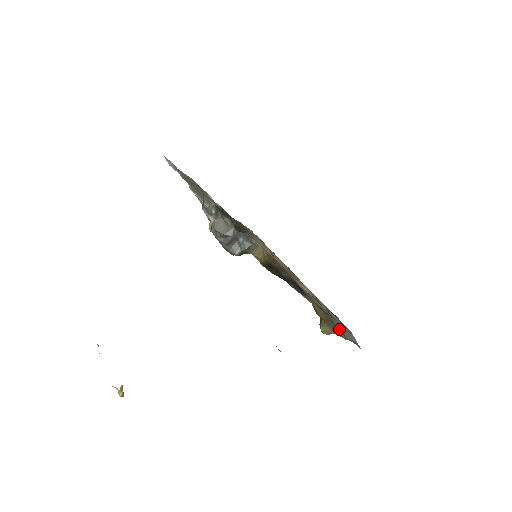
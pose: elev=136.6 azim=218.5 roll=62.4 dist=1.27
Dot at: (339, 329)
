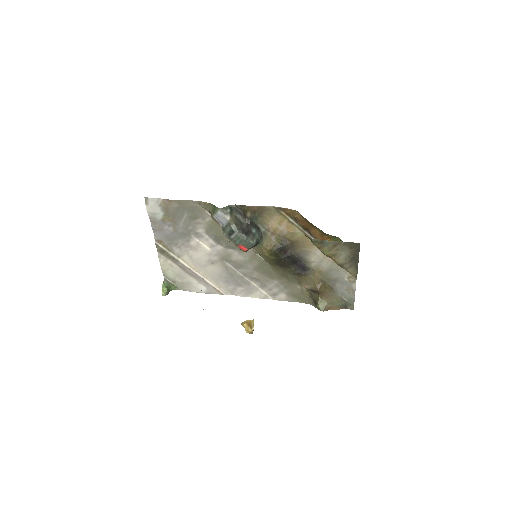
Dot at: (337, 294)
